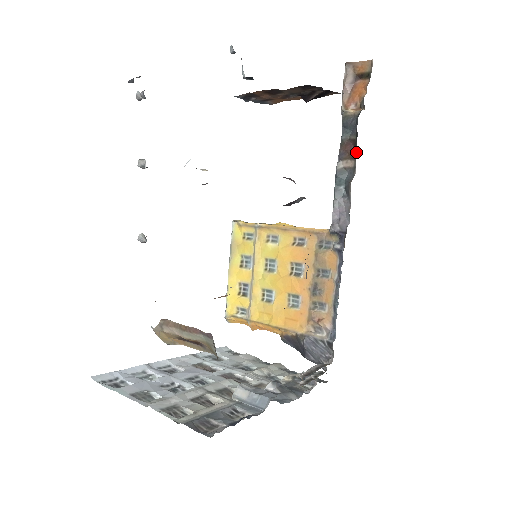
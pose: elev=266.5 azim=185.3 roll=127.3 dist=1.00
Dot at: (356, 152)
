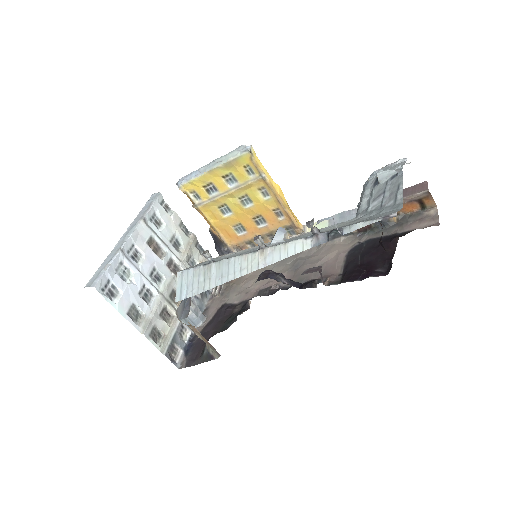
Dot at: (364, 231)
